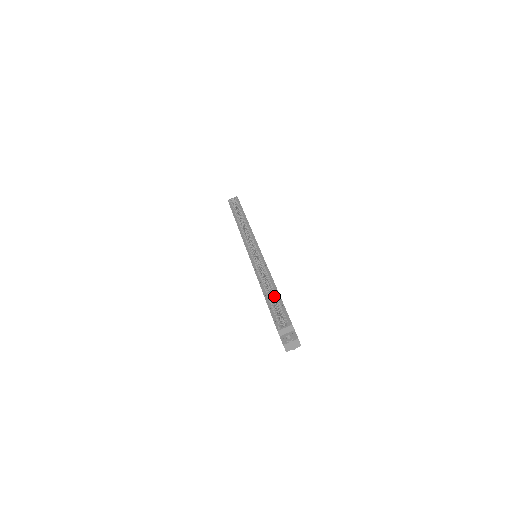
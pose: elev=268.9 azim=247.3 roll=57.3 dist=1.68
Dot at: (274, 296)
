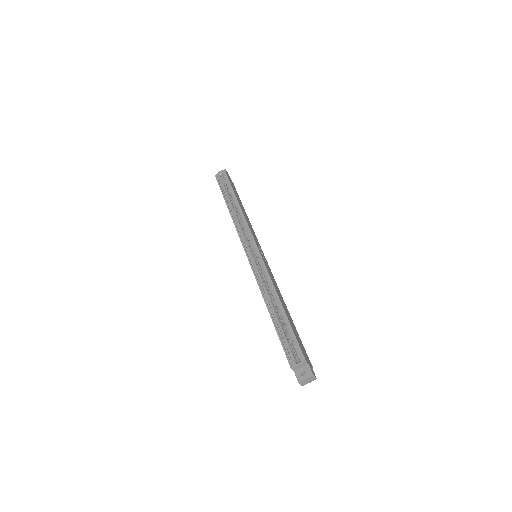
Dot at: (282, 319)
